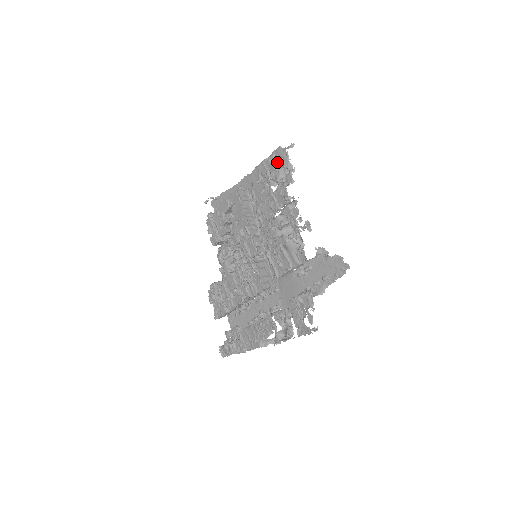
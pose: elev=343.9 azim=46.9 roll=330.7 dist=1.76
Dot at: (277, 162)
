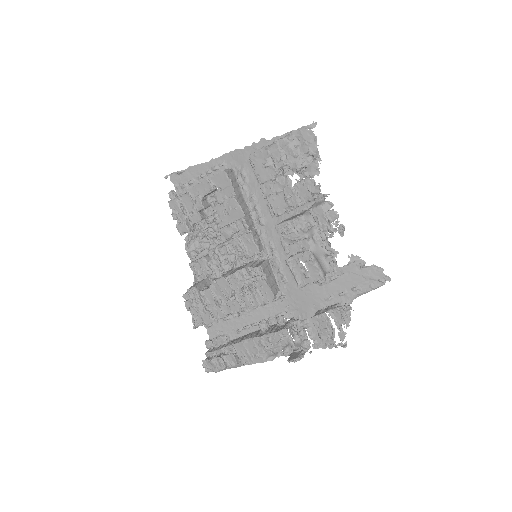
Dot at: (298, 145)
